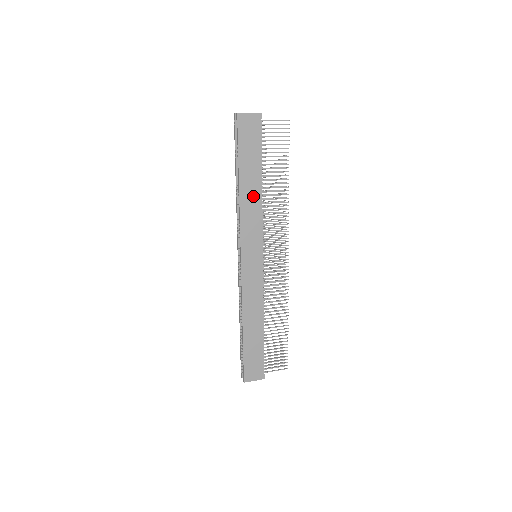
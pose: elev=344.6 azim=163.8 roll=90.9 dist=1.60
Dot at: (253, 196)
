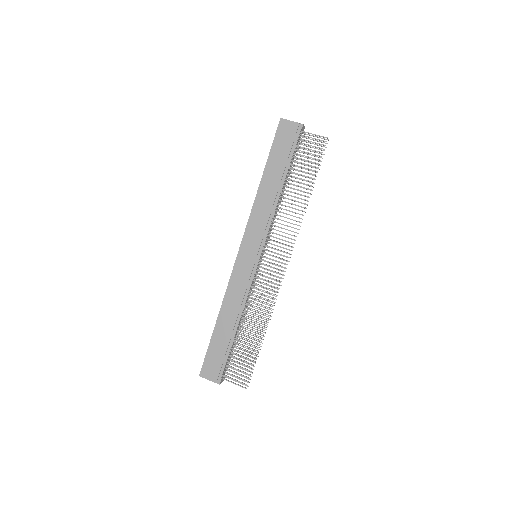
Dot at: (270, 196)
